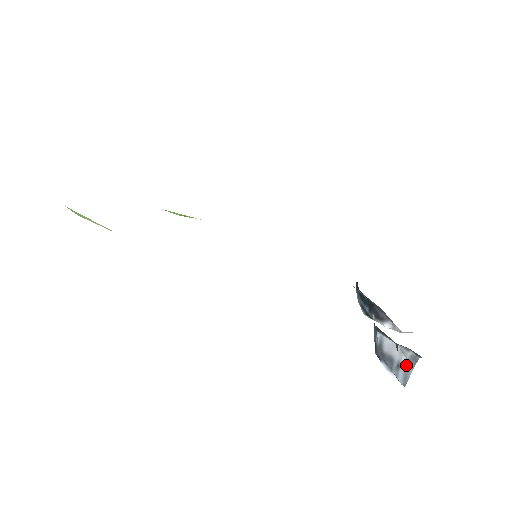
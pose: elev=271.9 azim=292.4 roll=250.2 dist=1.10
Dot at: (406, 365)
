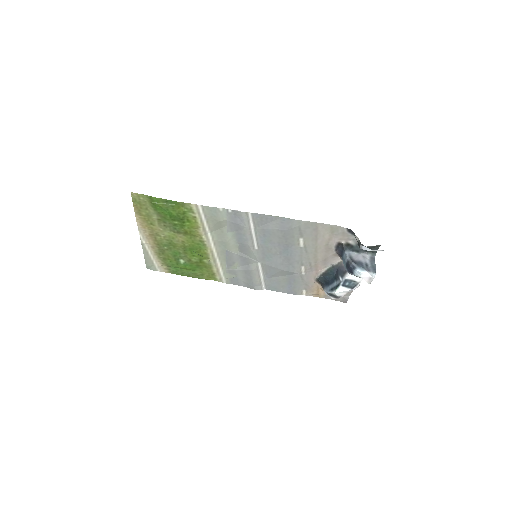
Dot at: (370, 263)
